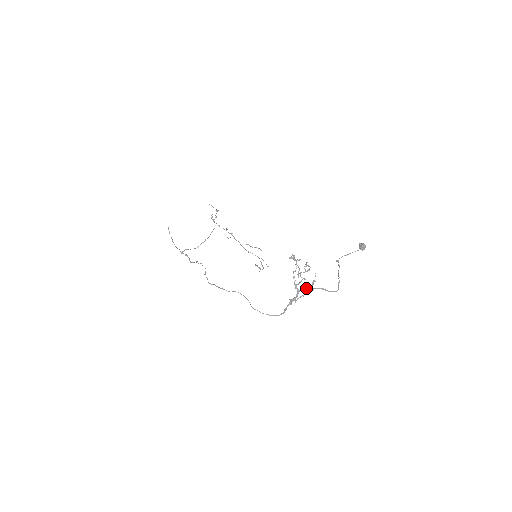
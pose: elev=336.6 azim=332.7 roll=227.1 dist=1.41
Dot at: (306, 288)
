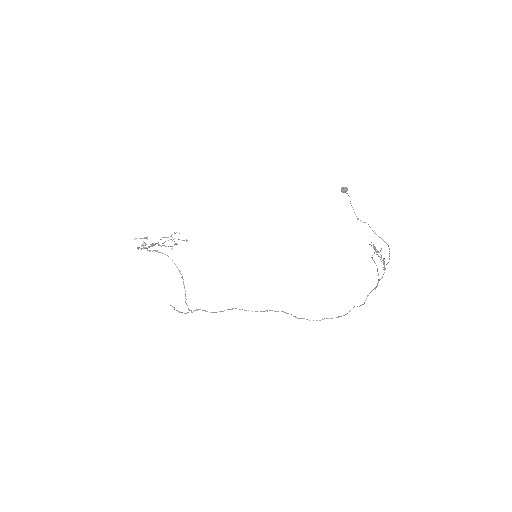
Dot at: (387, 263)
